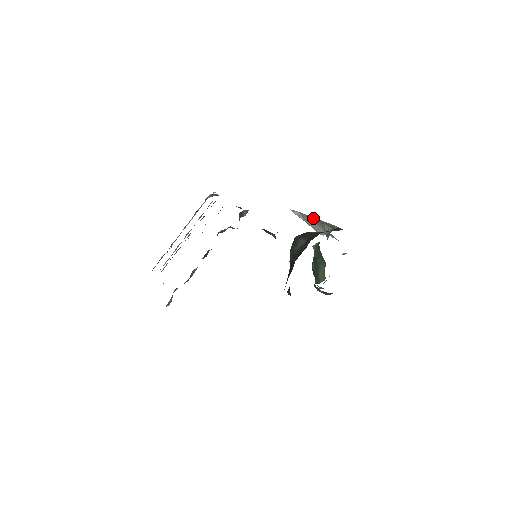
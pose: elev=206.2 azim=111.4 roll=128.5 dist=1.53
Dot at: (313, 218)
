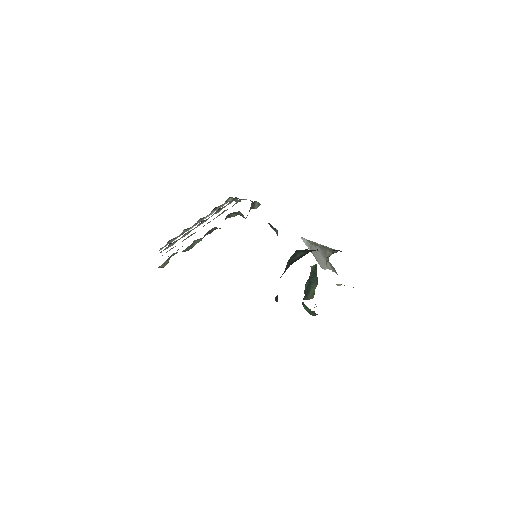
Dot at: (318, 244)
